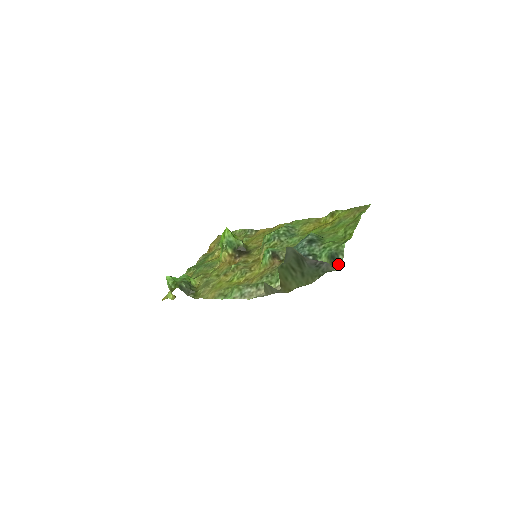
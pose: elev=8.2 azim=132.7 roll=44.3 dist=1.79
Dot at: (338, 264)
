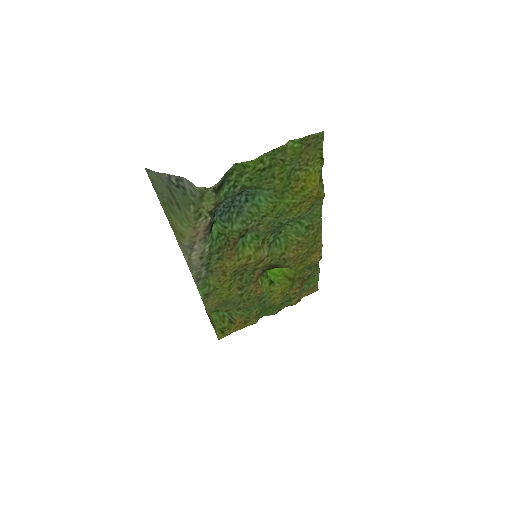
Dot at: (217, 187)
